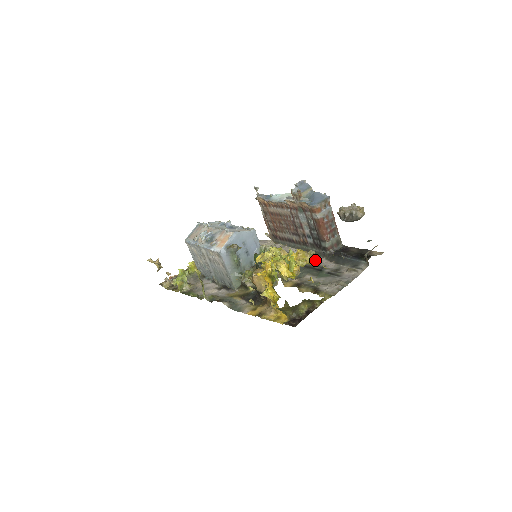
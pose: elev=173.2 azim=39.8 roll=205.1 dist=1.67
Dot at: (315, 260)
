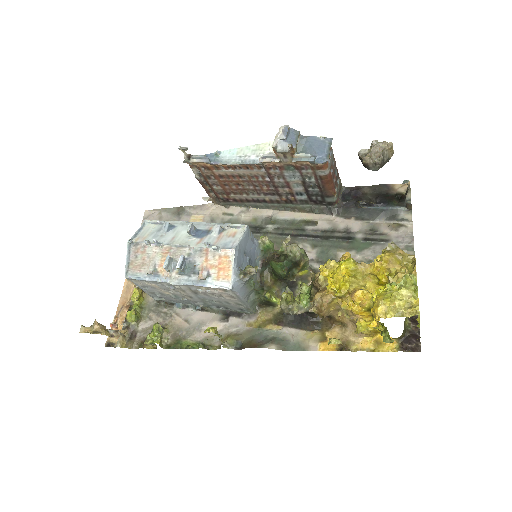
Dot at: (407, 257)
